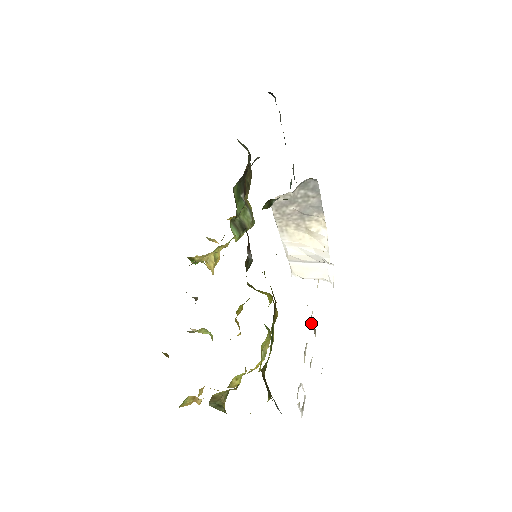
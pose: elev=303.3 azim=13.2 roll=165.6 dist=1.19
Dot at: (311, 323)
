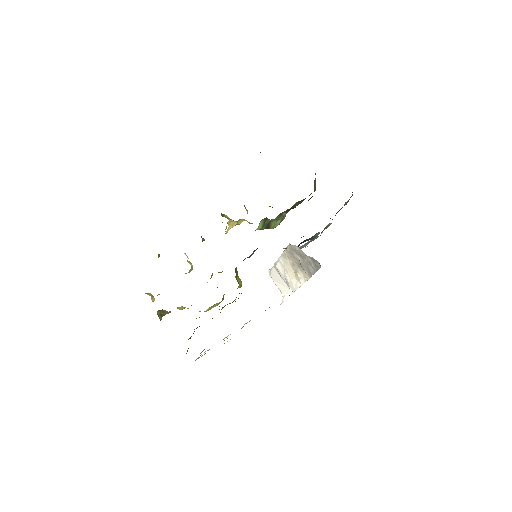
Dot at: occluded
